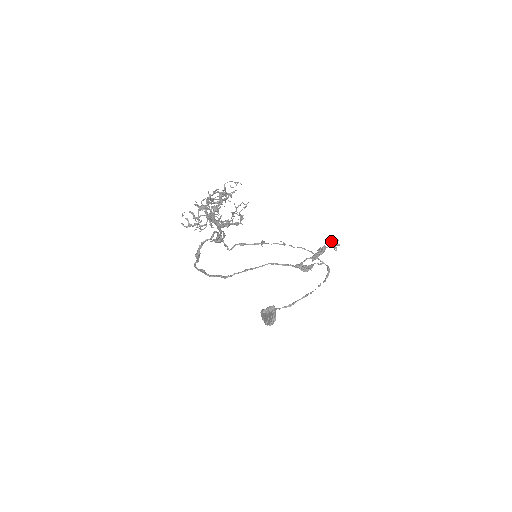
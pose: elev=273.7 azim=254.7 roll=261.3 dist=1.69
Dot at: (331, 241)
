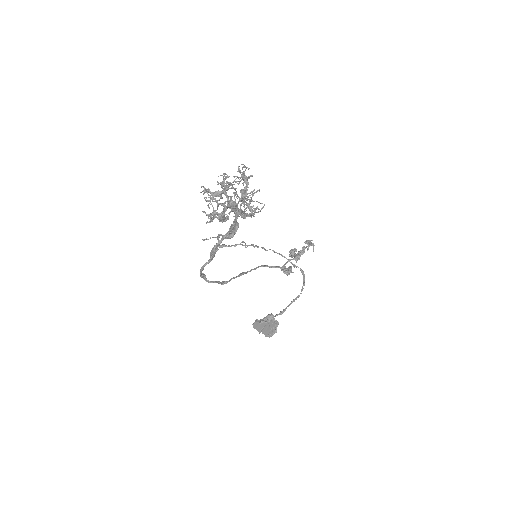
Dot at: (305, 241)
